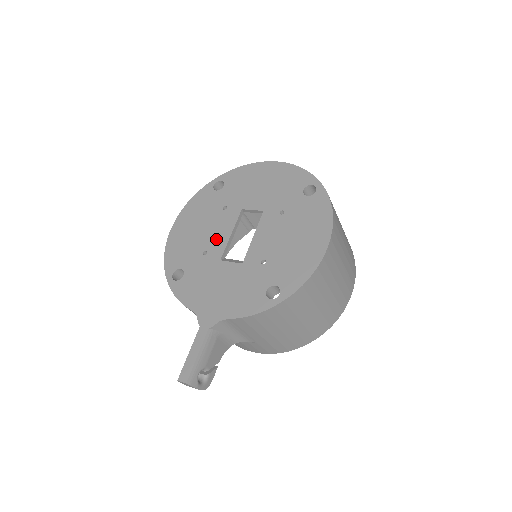
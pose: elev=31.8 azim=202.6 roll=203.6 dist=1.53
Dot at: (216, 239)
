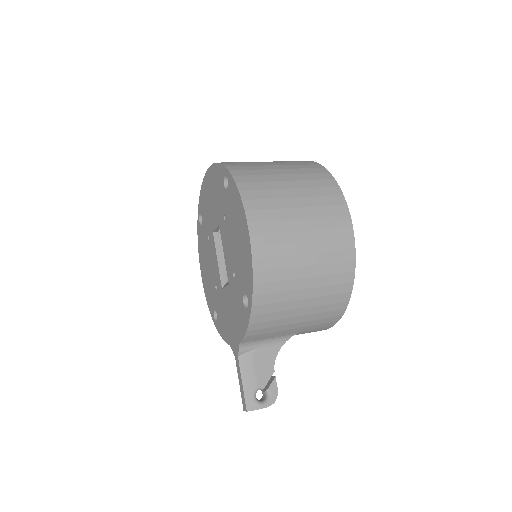
Dot at: (215, 271)
